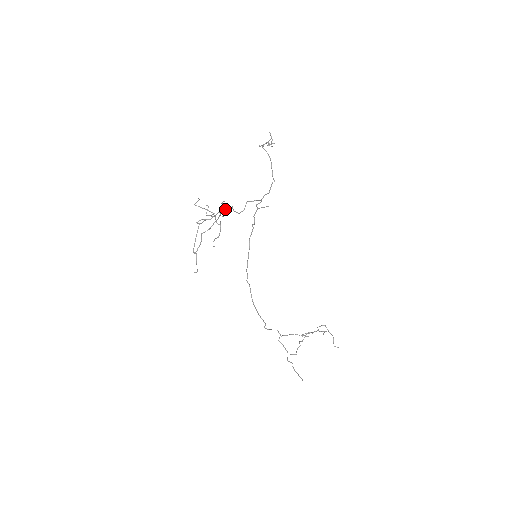
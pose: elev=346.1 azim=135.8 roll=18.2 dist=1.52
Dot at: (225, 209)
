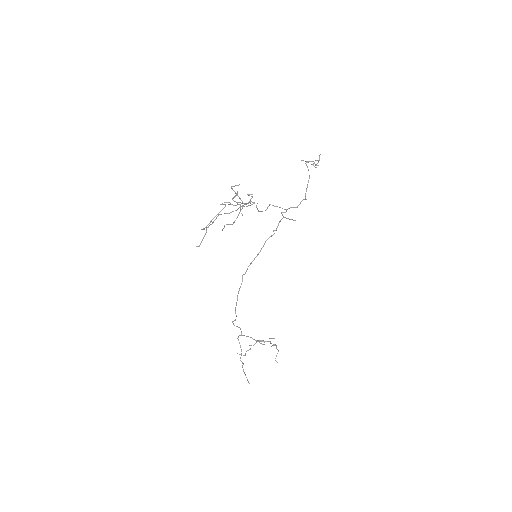
Dot at: (250, 202)
